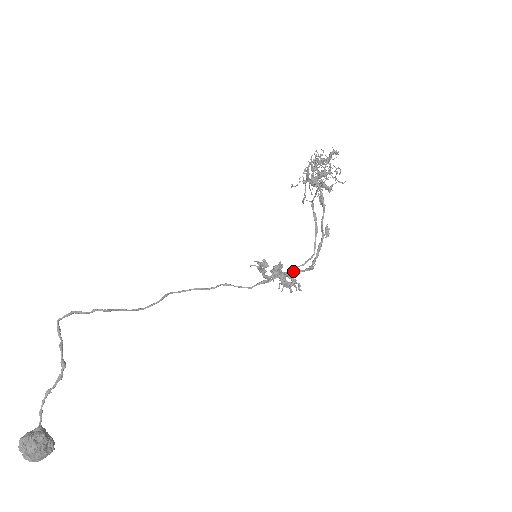
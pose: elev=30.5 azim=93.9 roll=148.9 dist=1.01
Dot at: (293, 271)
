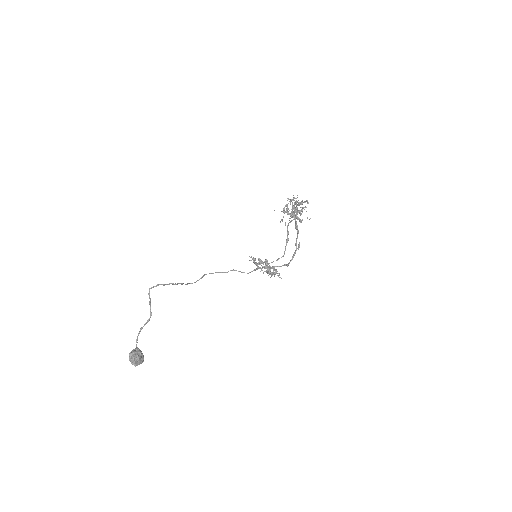
Dot at: (276, 266)
